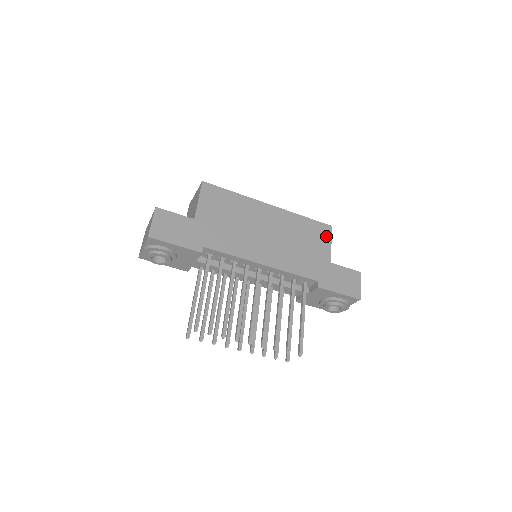
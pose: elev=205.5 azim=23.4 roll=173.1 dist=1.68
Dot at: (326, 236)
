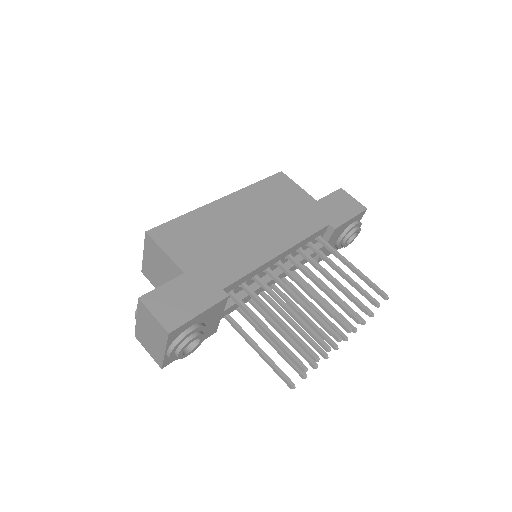
Dot at: (288, 183)
